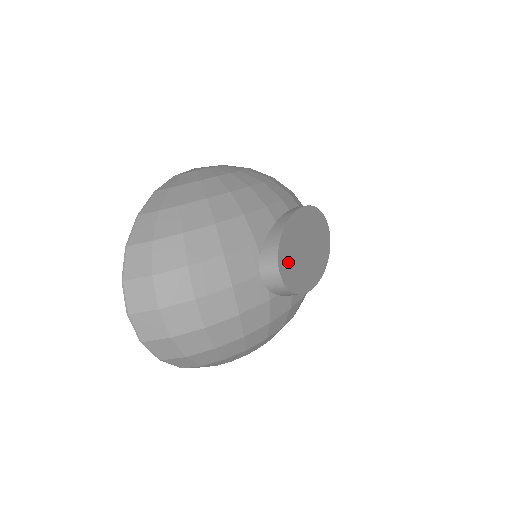
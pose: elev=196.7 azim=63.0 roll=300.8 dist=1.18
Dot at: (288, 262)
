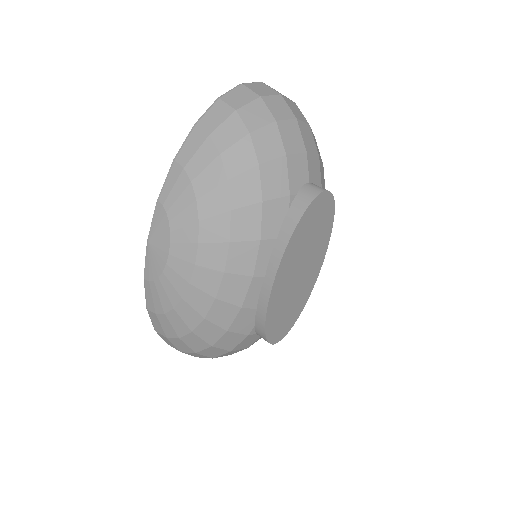
Dot at: (281, 325)
